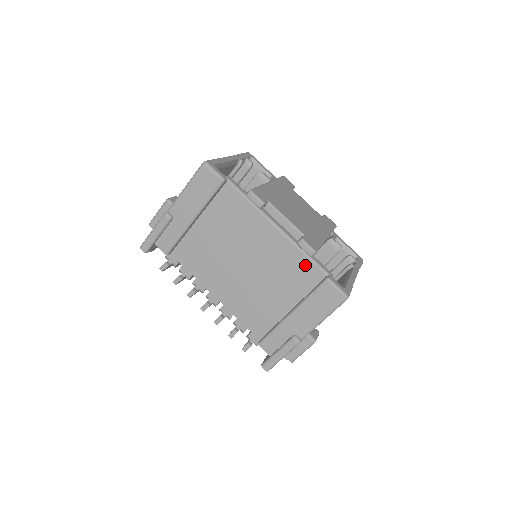
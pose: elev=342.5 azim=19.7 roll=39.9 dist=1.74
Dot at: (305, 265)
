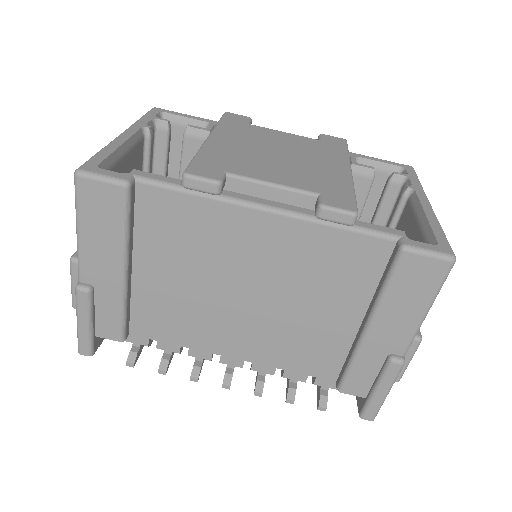
Dot at: (349, 244)
